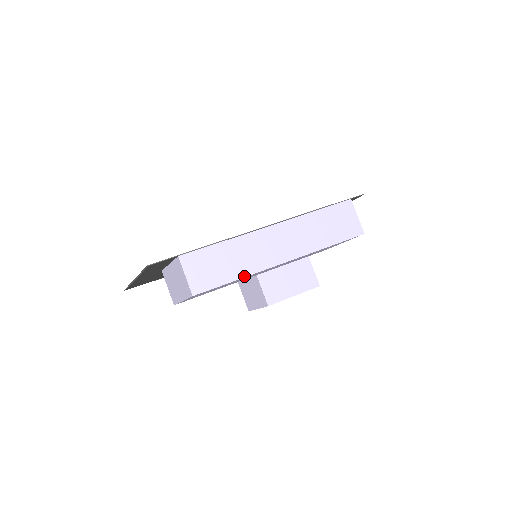
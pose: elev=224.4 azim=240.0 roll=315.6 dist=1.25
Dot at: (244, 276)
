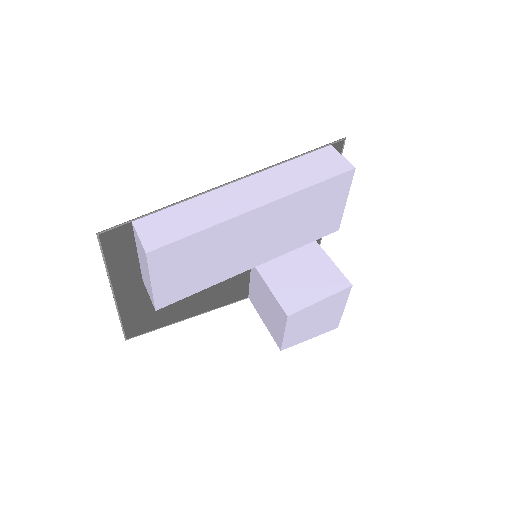
Dot at: (208, 227)
